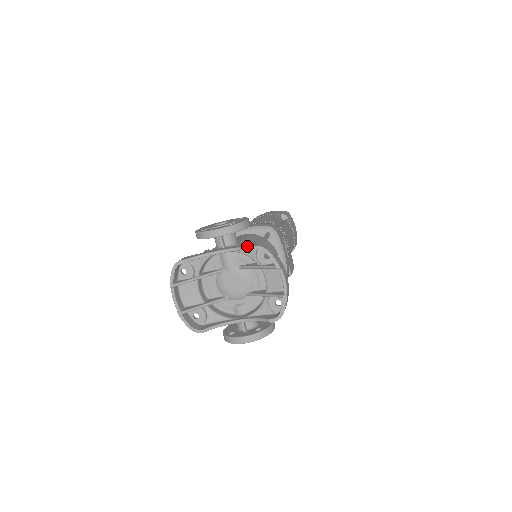
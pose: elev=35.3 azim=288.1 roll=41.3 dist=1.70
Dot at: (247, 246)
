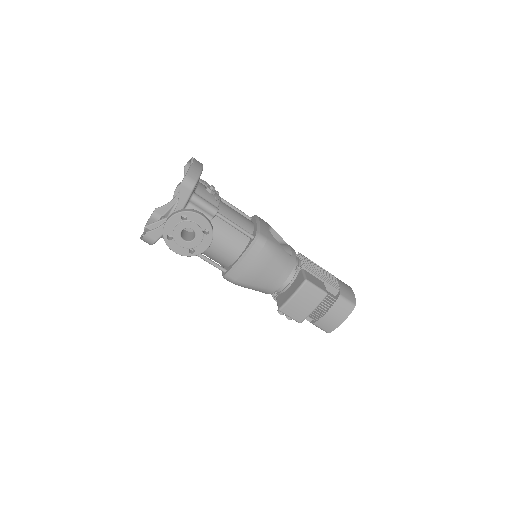
Dot at: (185, 172)
